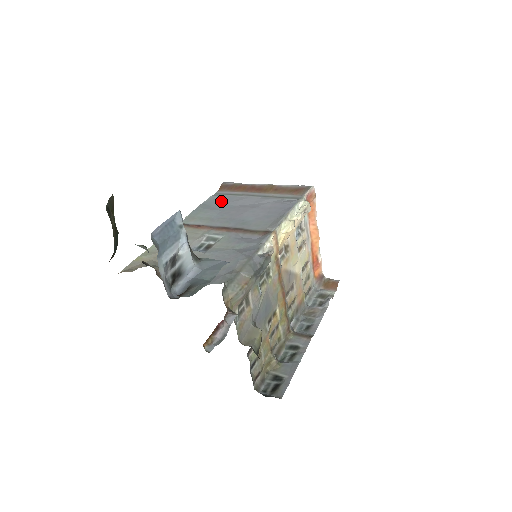
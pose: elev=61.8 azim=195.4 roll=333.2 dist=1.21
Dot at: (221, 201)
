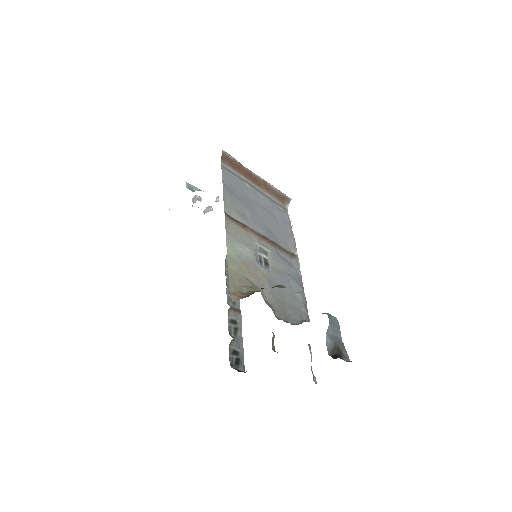
Dot at: (236, 185)
